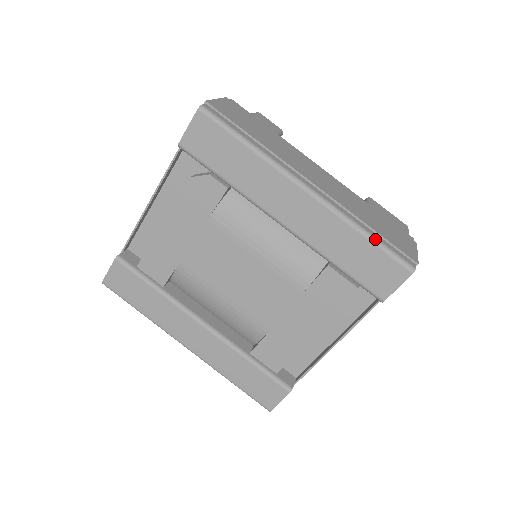
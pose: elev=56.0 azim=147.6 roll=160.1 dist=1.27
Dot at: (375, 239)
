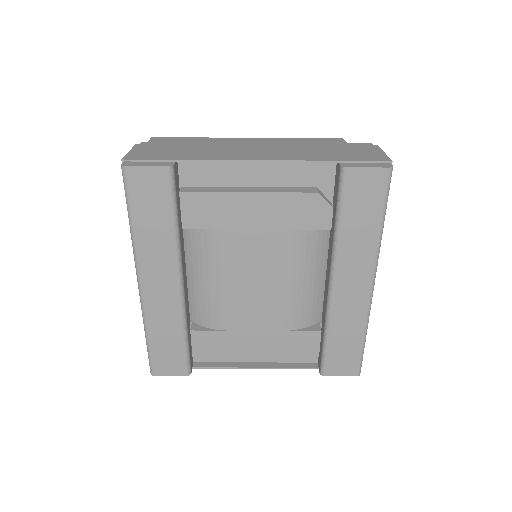
Dot at: occluded
